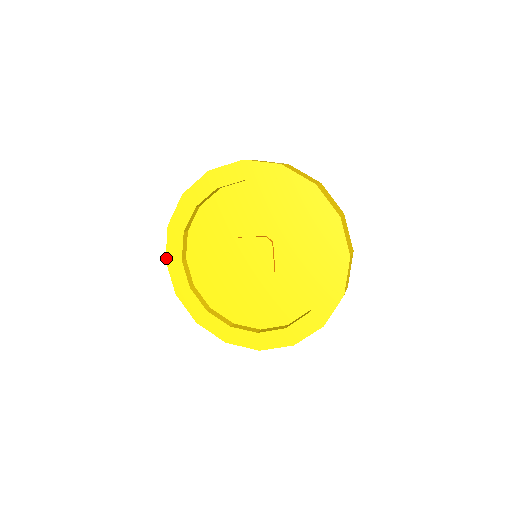
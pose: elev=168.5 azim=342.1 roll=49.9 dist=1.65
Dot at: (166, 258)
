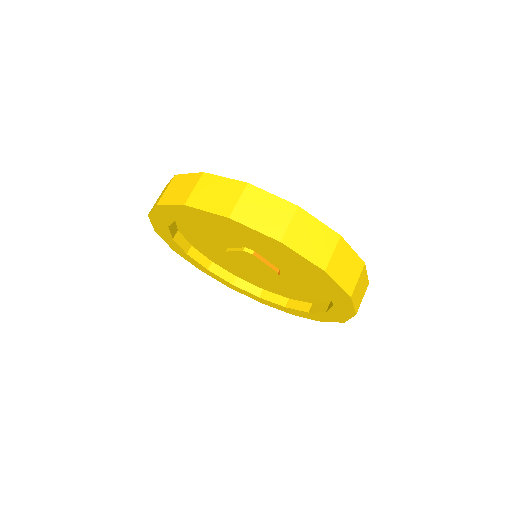
Dot at: (159, 206)
